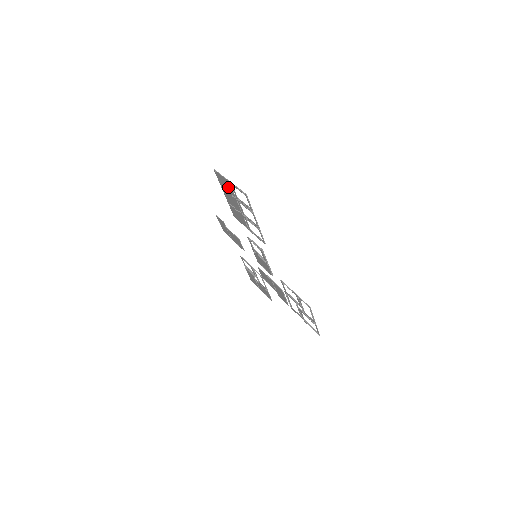
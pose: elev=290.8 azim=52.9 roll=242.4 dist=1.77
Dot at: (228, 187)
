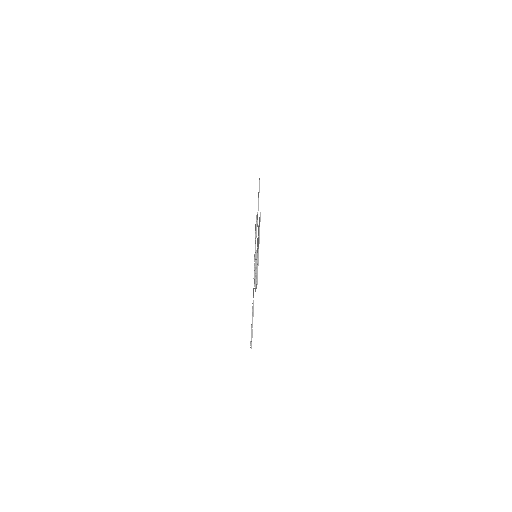
Dot at: (258, 240)
